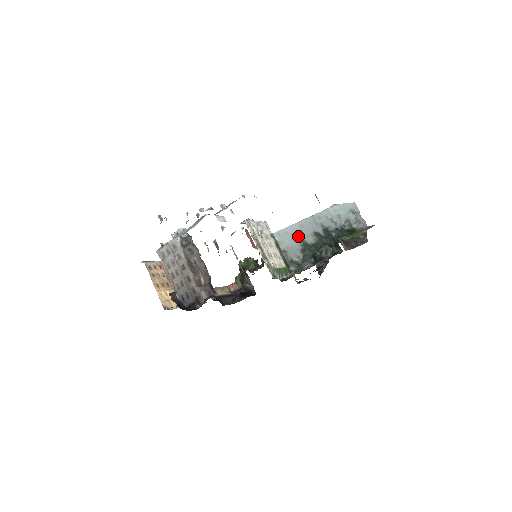
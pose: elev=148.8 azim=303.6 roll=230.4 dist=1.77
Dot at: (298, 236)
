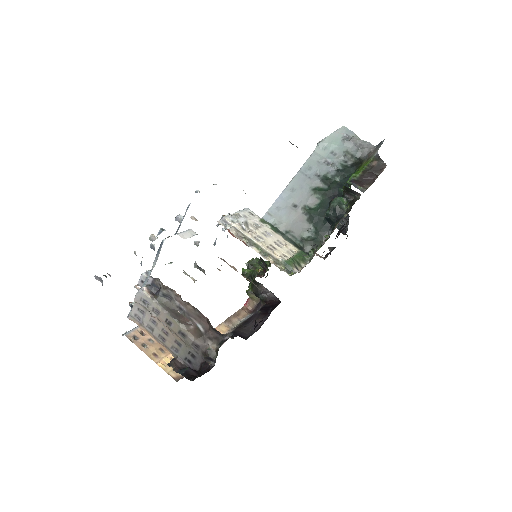
Dot at: (295, 204)
